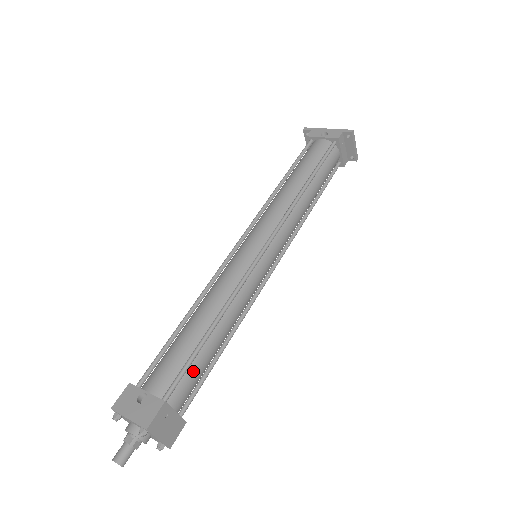
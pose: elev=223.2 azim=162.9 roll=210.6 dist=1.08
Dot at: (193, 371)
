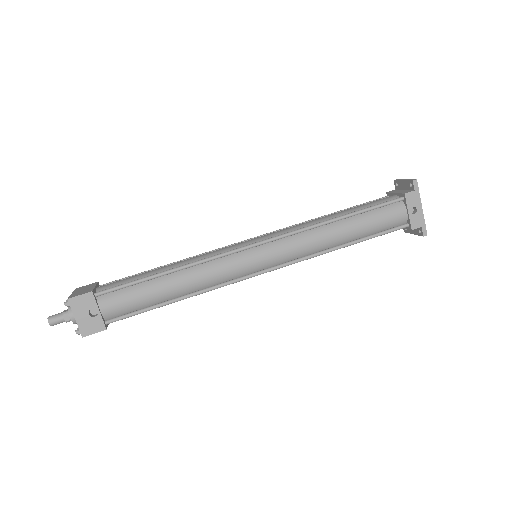
Dot at: occluded
